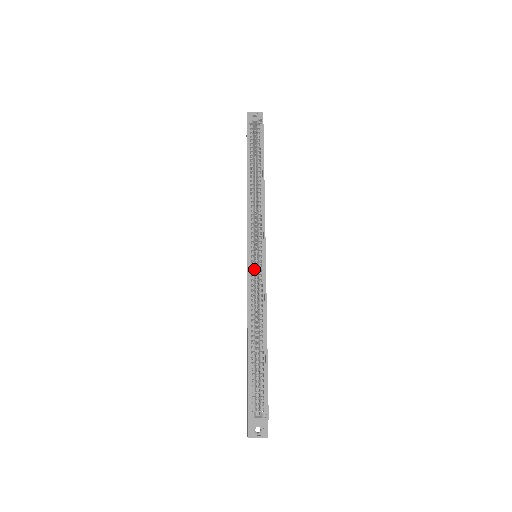
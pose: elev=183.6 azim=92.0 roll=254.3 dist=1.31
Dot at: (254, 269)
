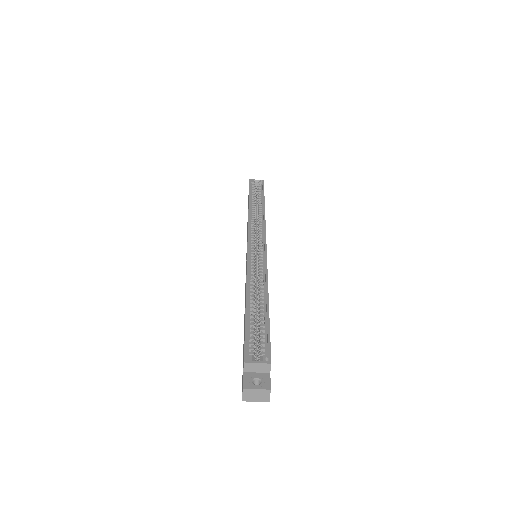
Dot at: (254, 255)
